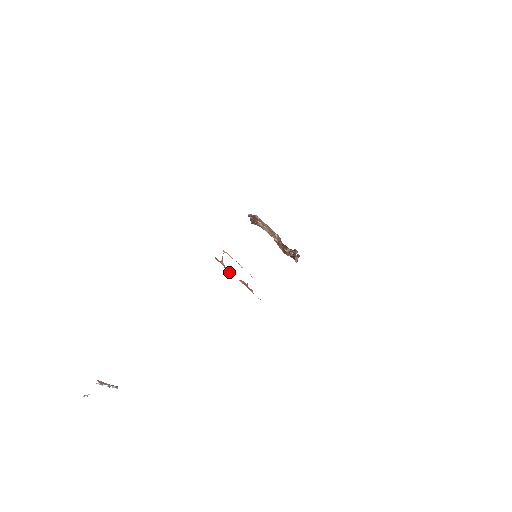
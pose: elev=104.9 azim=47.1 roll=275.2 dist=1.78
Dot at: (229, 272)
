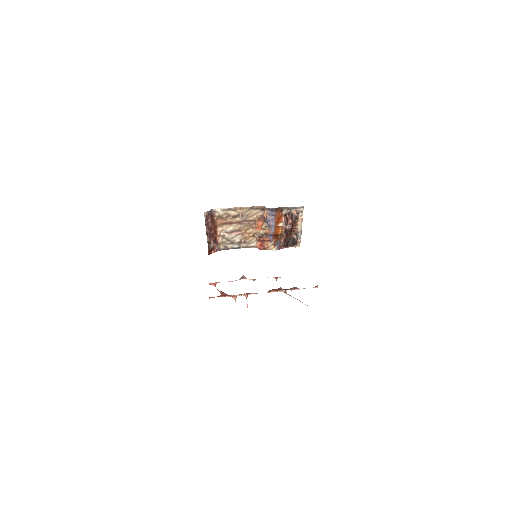
Dot at: (245, 295)
